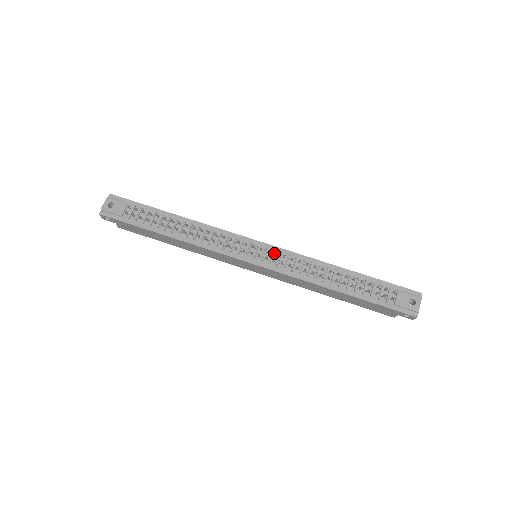
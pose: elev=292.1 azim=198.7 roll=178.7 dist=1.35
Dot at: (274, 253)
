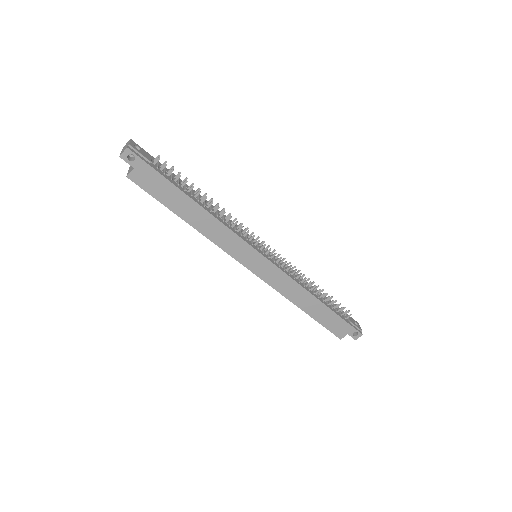
Dot at: occluded
